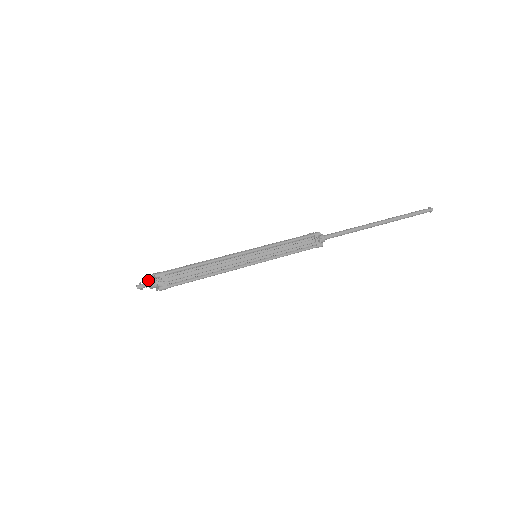
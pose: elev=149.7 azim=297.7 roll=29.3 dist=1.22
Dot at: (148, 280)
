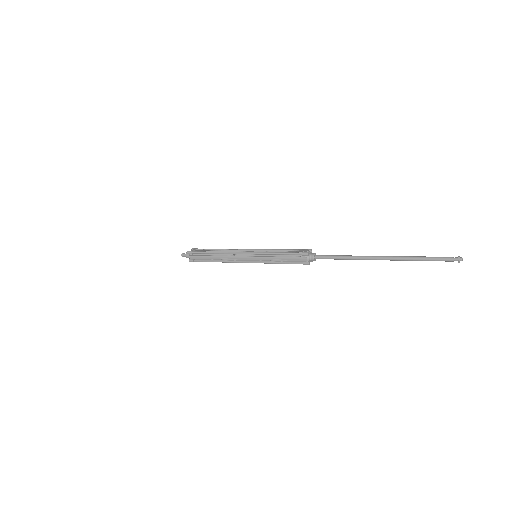
Dot at: occluded
